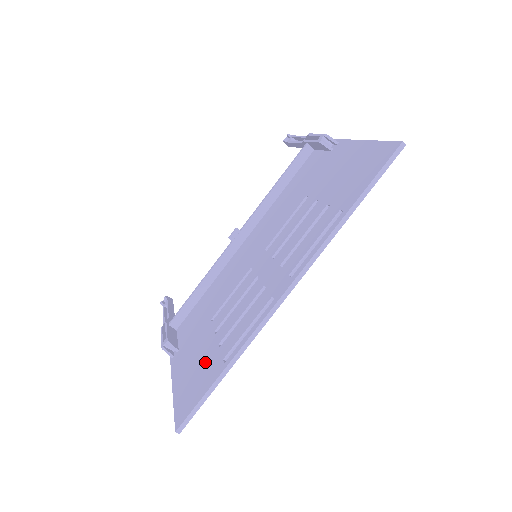
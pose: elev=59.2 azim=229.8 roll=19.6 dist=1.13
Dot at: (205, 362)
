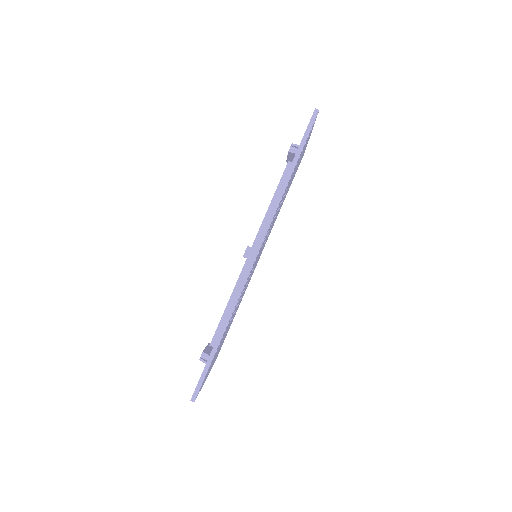
Dot at: occluded
